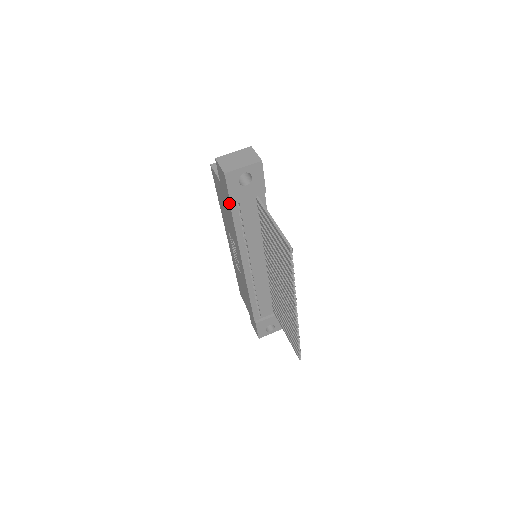
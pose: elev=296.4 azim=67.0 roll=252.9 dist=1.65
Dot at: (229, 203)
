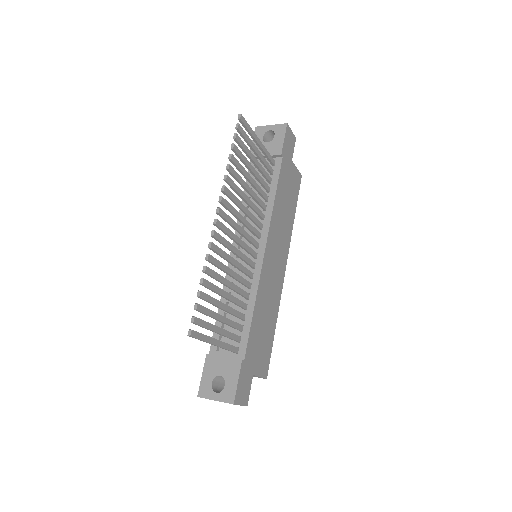
Dot at: (250, 161)
